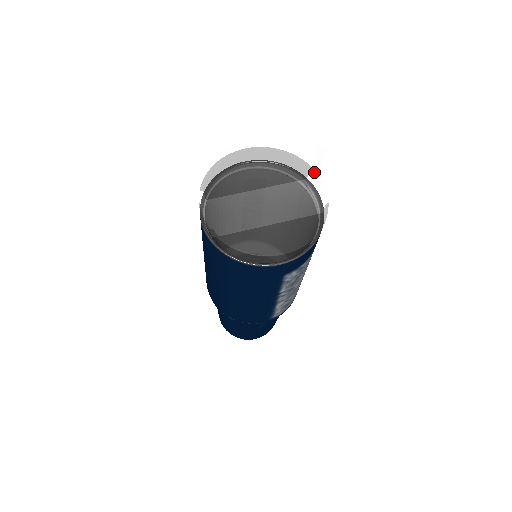
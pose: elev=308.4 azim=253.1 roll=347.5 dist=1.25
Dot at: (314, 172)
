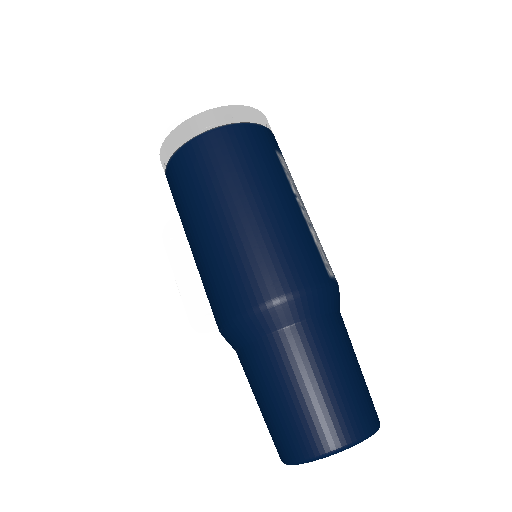
Dot at: occluded
